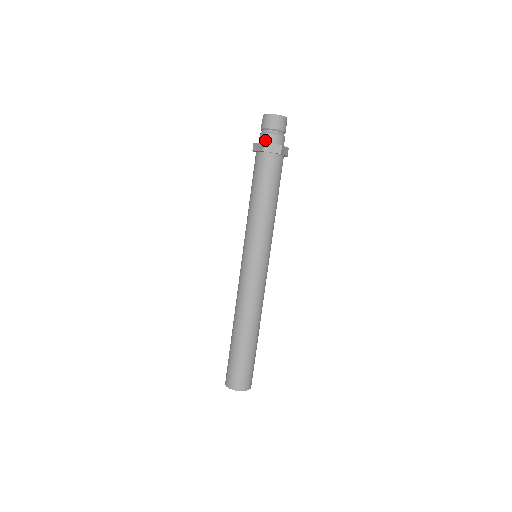
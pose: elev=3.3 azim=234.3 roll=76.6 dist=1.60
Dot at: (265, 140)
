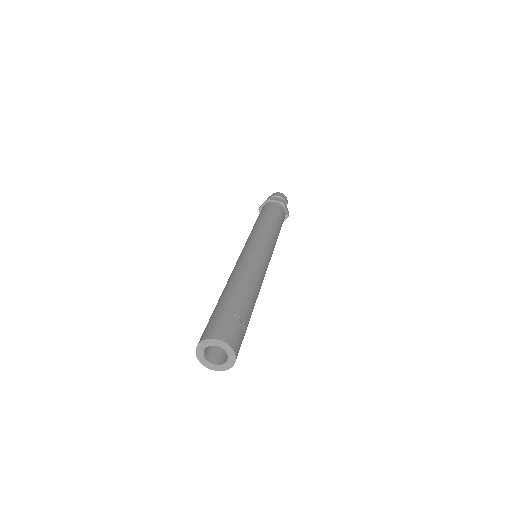
Dot at: occluded
